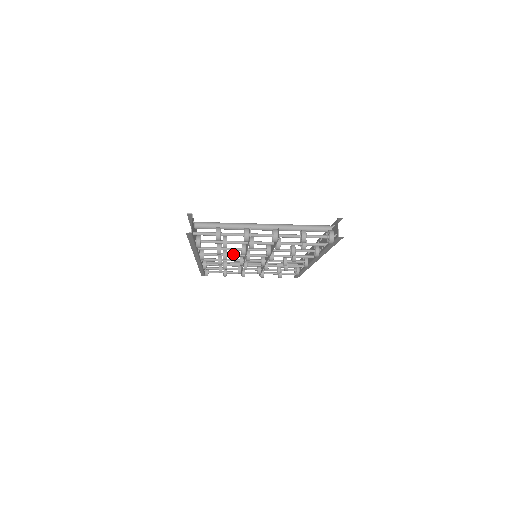
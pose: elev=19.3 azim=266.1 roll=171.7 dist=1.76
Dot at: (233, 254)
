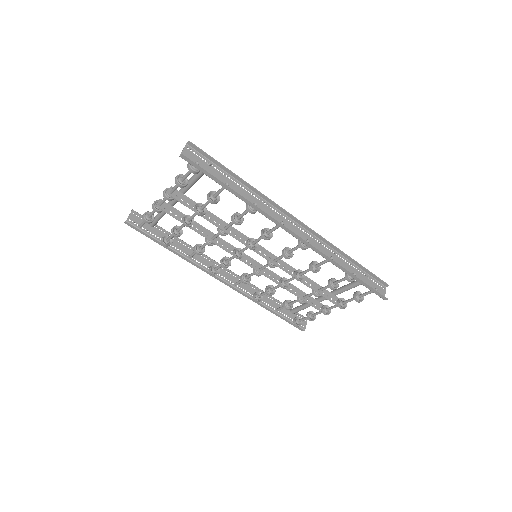
Dot at: (229, 258)
